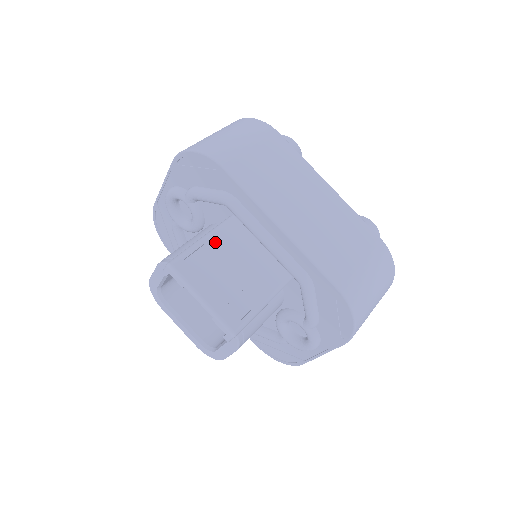
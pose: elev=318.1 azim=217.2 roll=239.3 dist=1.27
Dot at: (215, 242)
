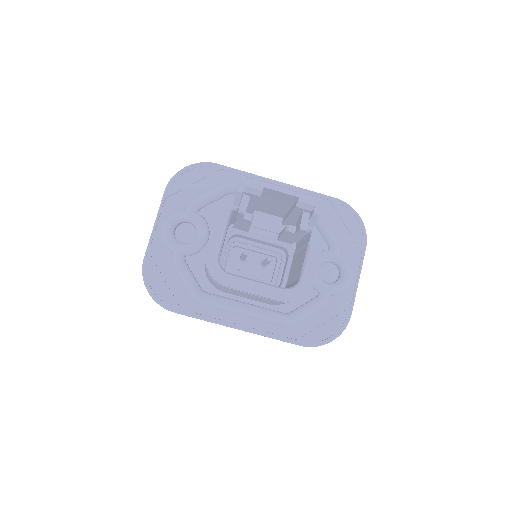
Dot at: occluded
